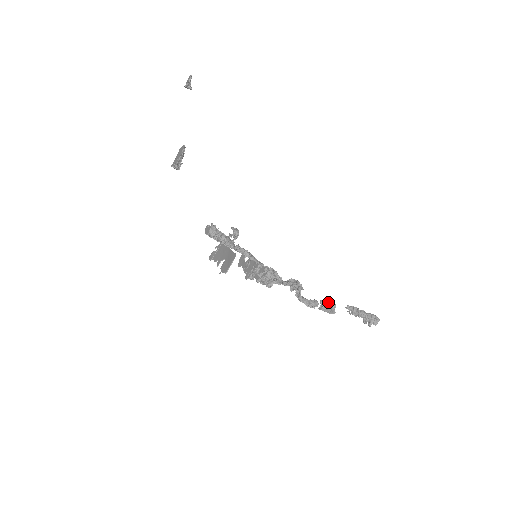
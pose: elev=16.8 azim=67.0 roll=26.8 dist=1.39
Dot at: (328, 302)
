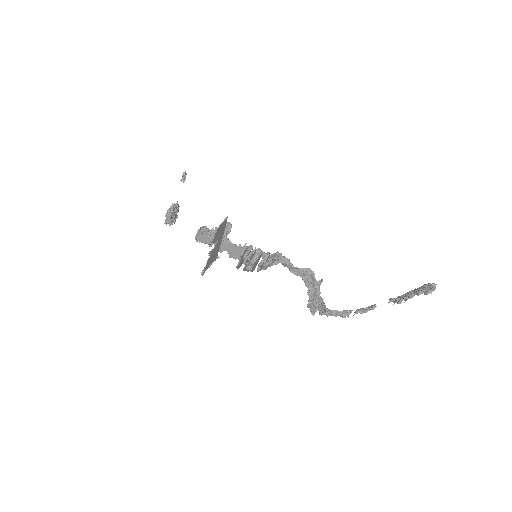
Dot at: occluded
